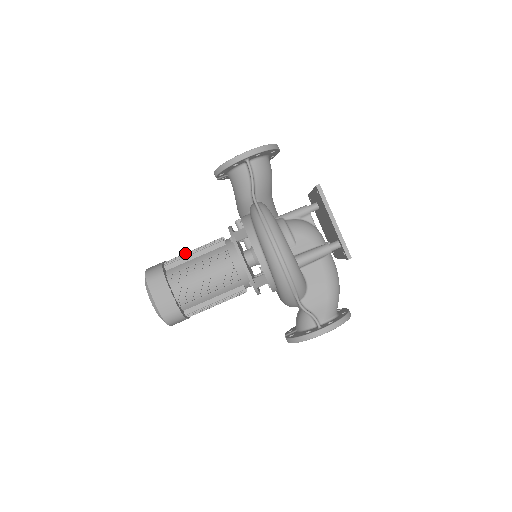
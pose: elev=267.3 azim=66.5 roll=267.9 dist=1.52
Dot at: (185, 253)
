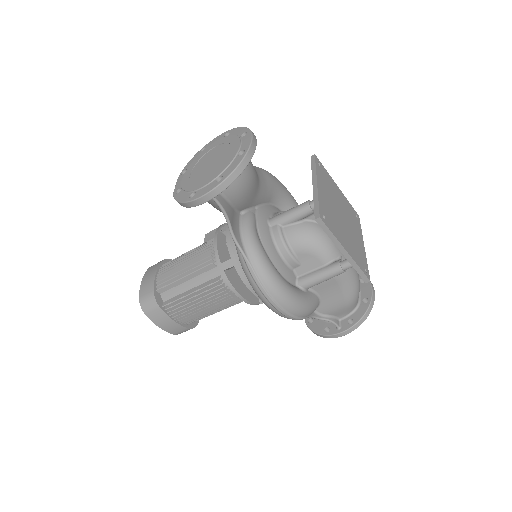
Dot at: (174, 271)
